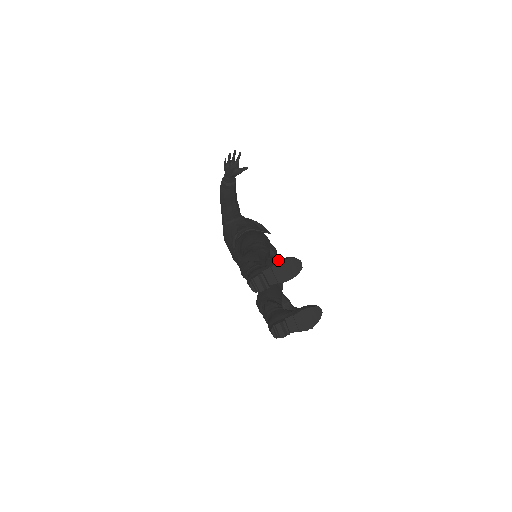
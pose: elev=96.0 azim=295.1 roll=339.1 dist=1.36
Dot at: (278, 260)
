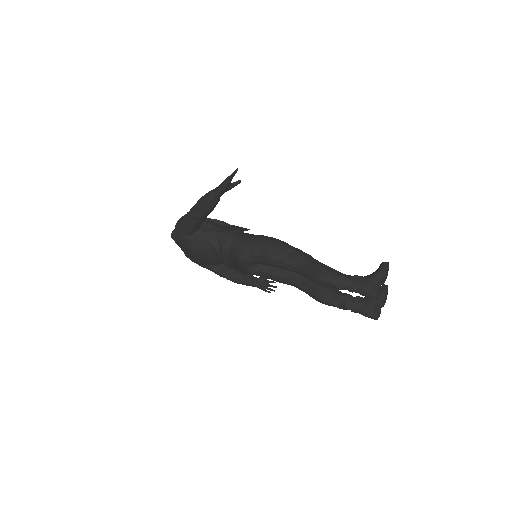
Dot at: (383, 270)
